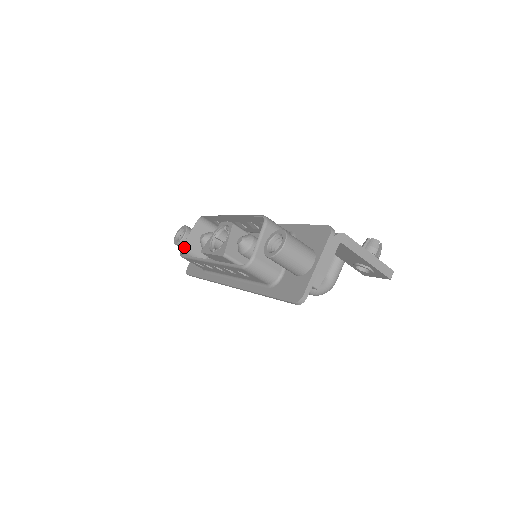
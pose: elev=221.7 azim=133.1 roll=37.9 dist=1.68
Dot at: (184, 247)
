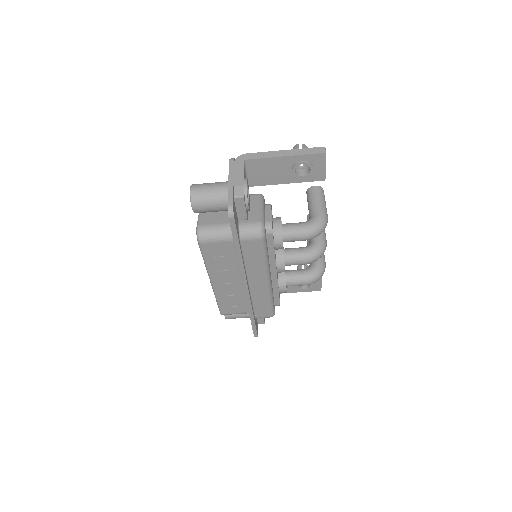
Dot at: occluded
